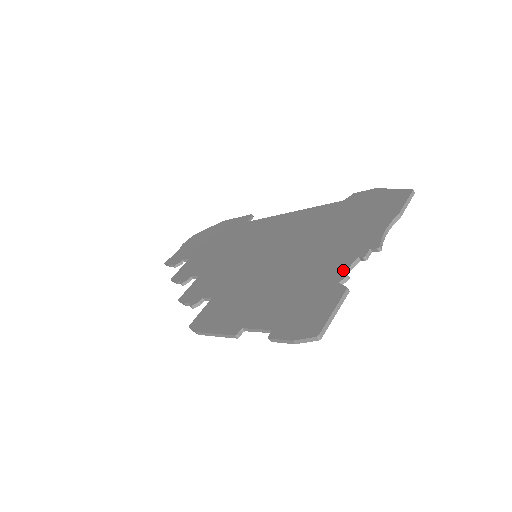
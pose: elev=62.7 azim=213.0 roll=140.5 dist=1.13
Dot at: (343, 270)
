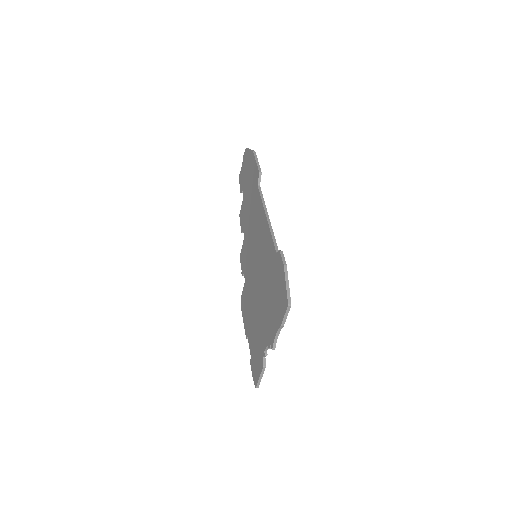
Dot at: (264, 348)
